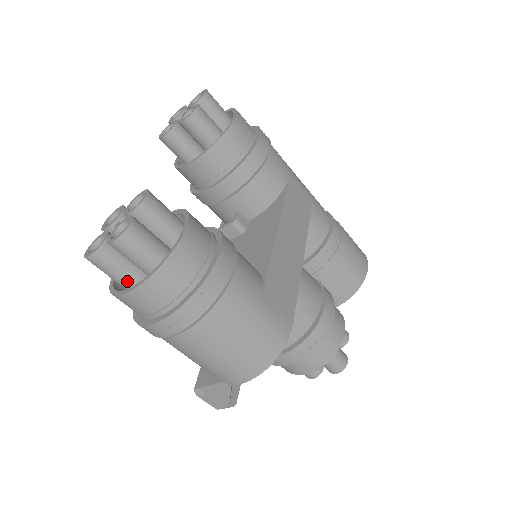
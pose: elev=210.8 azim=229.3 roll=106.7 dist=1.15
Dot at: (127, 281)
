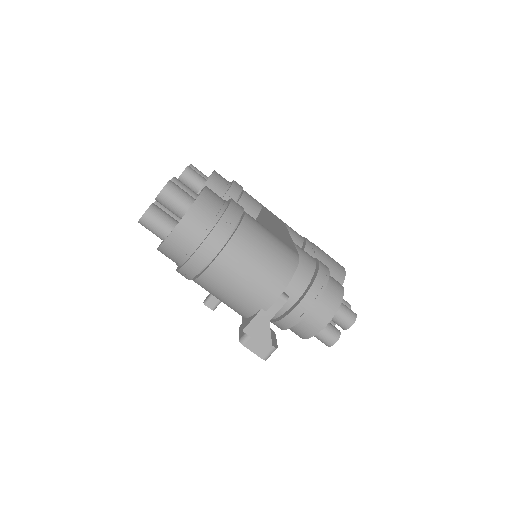
Dot at: occluded
